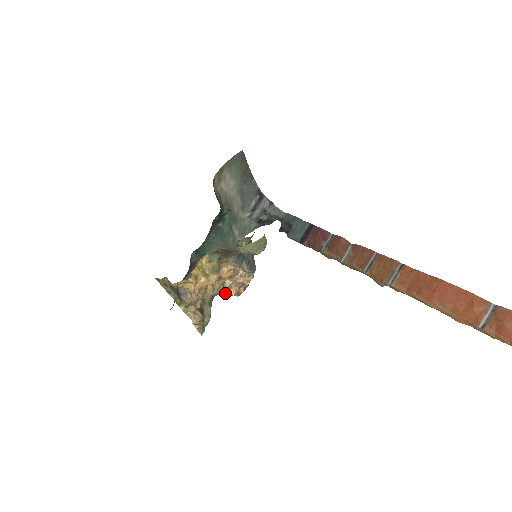
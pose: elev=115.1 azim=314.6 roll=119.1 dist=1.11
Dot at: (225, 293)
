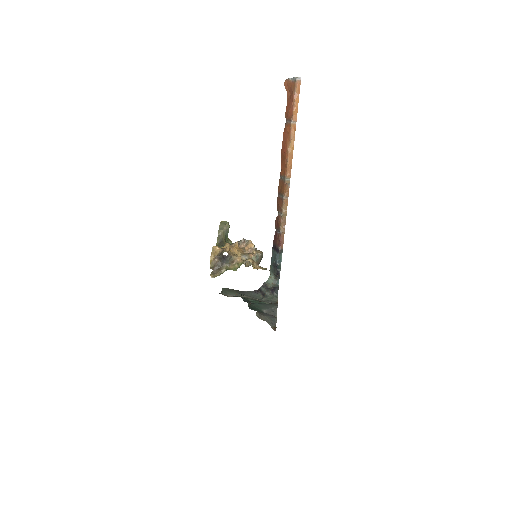
Dot at: (251, 255)
